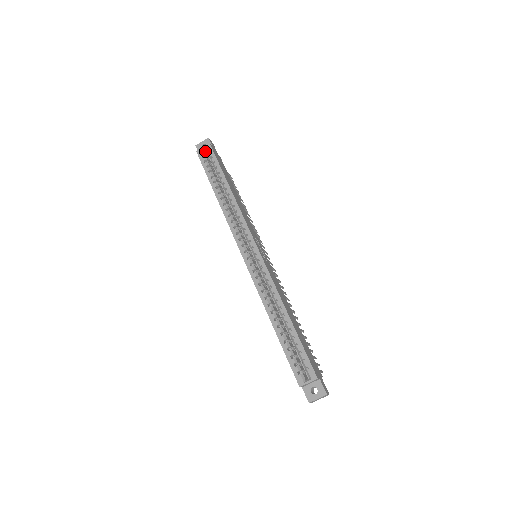
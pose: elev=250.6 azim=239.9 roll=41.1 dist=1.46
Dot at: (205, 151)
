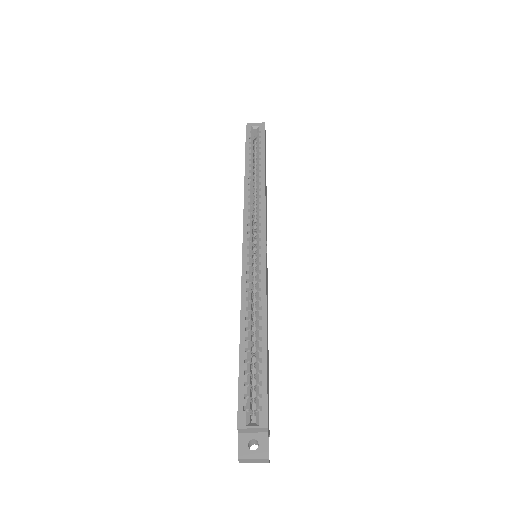
Dot at: (255, 131)
